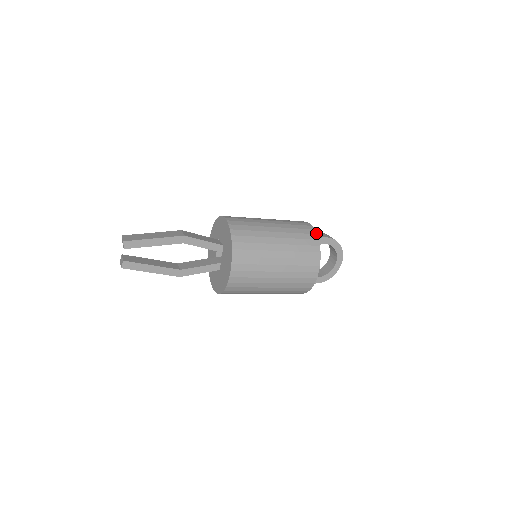
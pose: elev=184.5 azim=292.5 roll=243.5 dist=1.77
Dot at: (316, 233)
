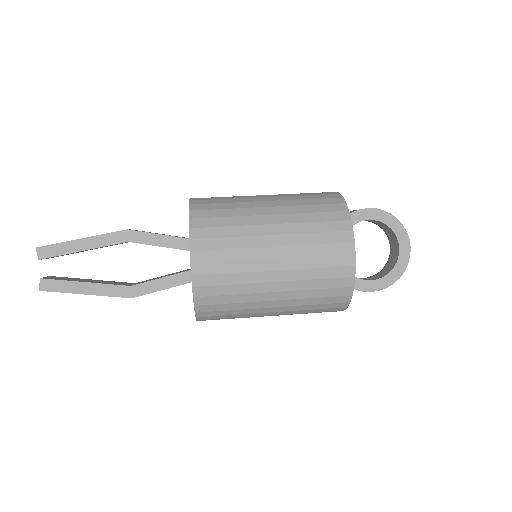
Dot at: (341, 196)
